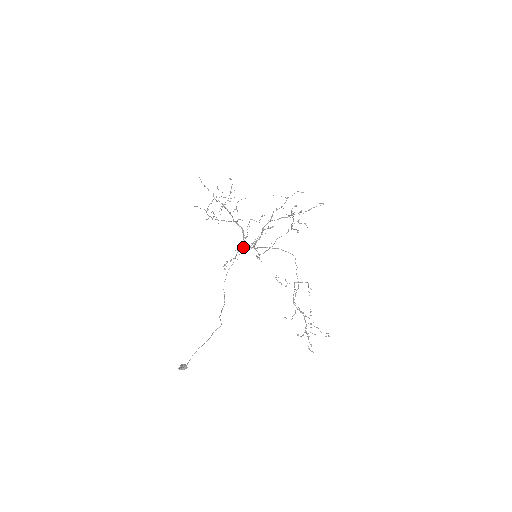
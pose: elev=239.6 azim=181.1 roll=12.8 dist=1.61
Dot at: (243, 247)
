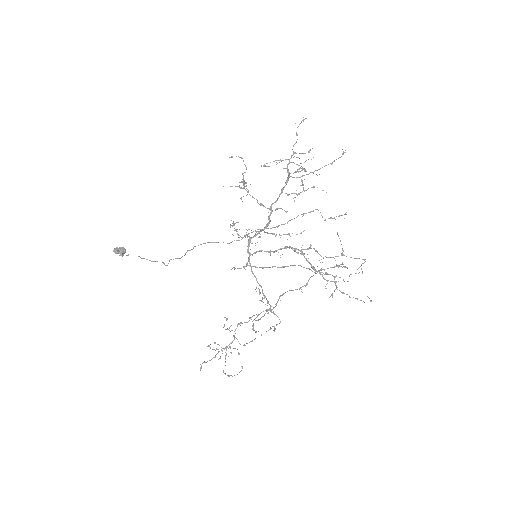
Dot at: (264, 231)
